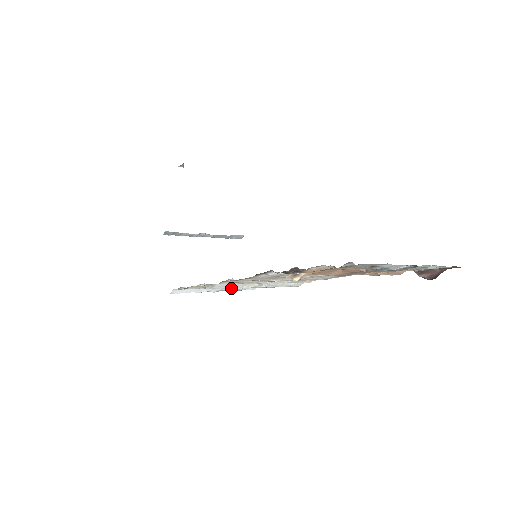
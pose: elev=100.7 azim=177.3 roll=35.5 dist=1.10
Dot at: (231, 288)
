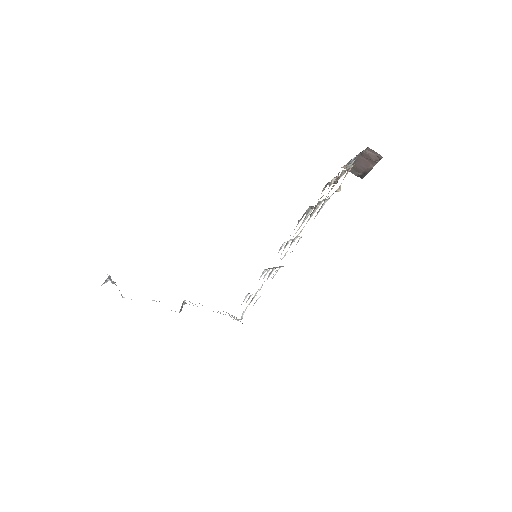
Dot at: occluded
